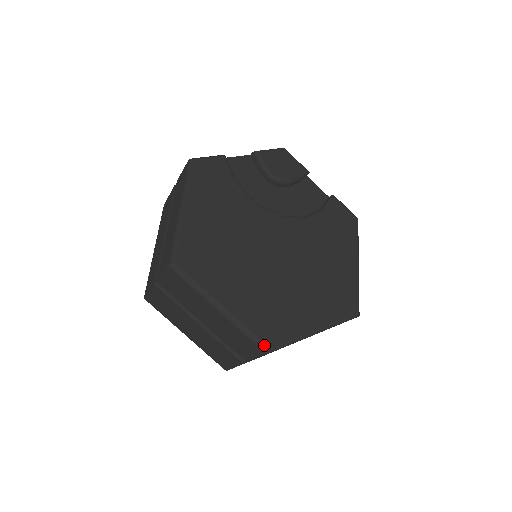
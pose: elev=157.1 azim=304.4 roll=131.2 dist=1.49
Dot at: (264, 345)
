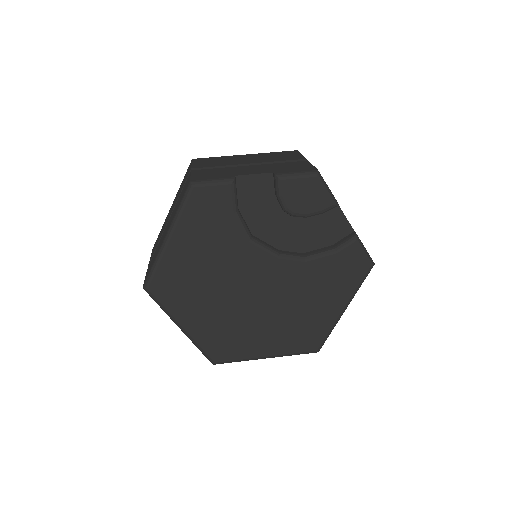
Dot at: (211, 360)
